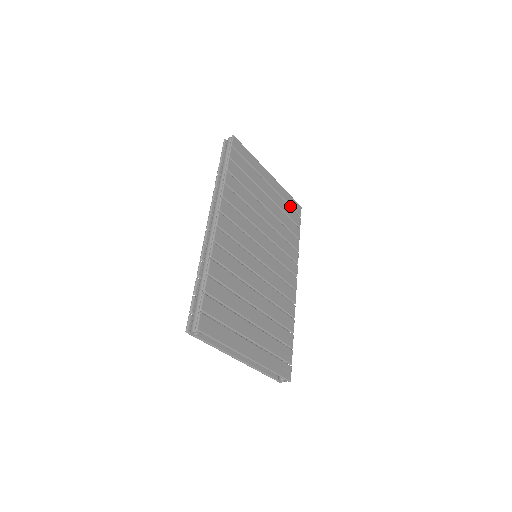
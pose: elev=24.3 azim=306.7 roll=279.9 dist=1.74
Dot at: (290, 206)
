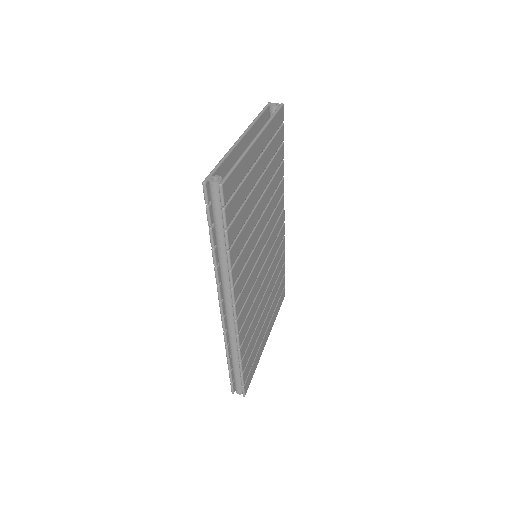
Dot at: (275, 132)
